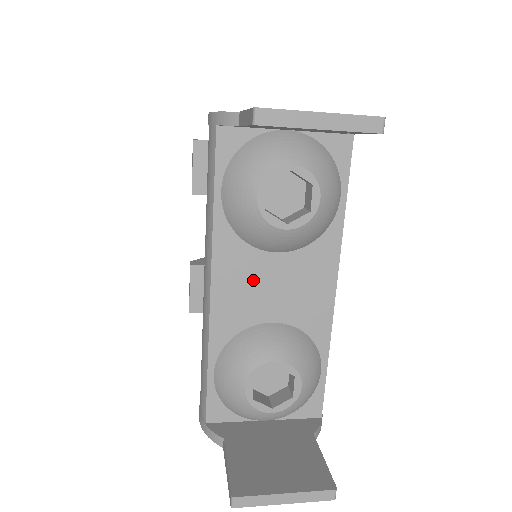
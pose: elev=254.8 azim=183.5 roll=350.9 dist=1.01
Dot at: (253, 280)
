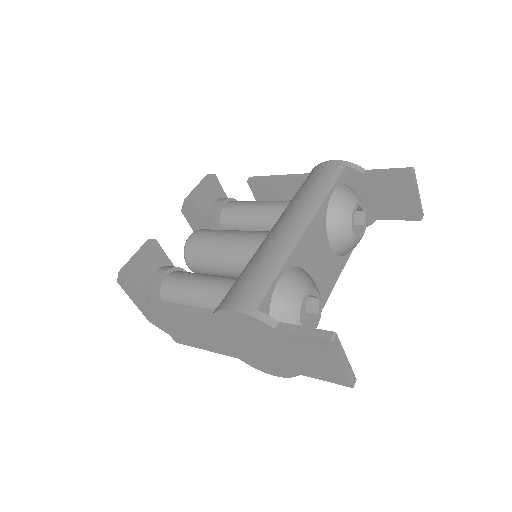
Dot at: (318, 246)
